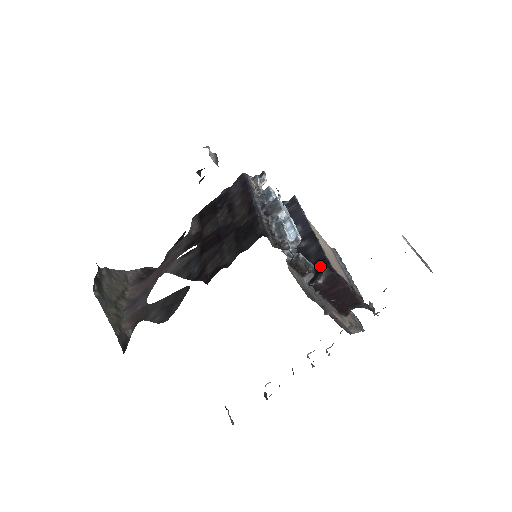
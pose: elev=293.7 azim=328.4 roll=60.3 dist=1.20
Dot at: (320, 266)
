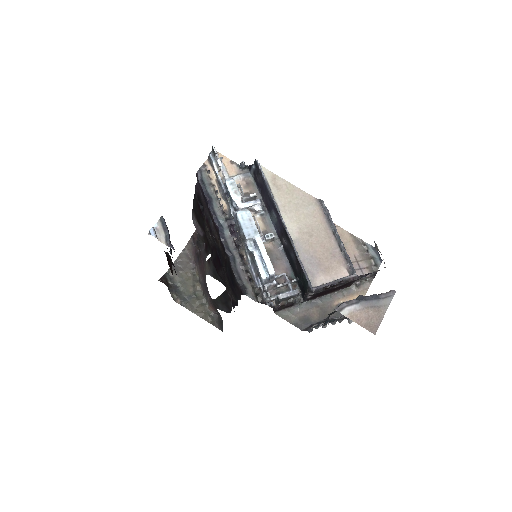
Dot at: (303, 284)
